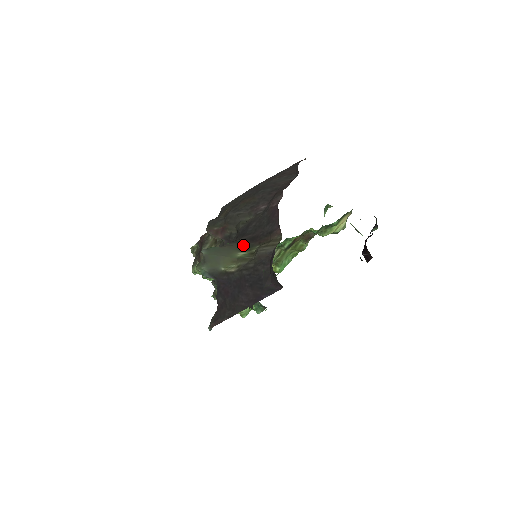
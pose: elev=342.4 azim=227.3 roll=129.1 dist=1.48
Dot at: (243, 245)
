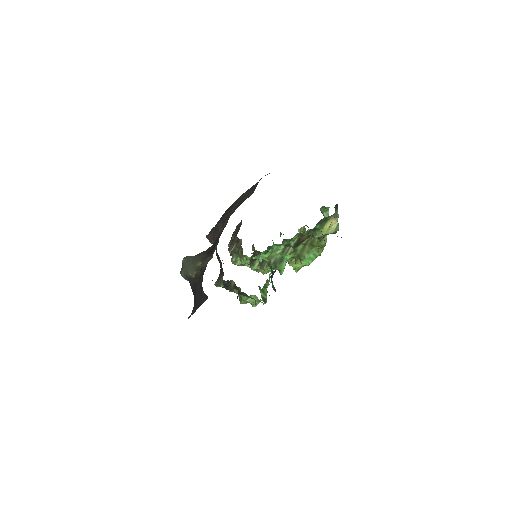
Dot at: (204, 256)
